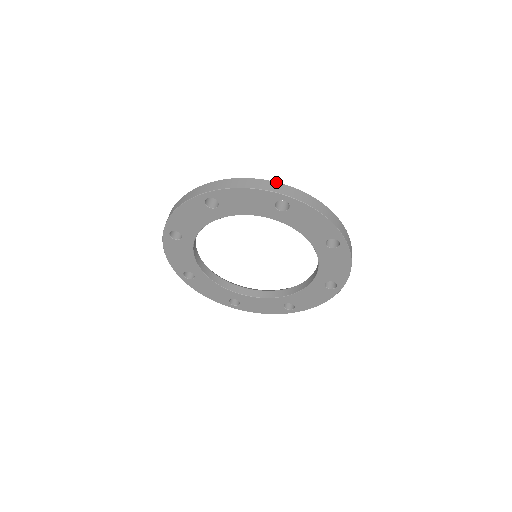
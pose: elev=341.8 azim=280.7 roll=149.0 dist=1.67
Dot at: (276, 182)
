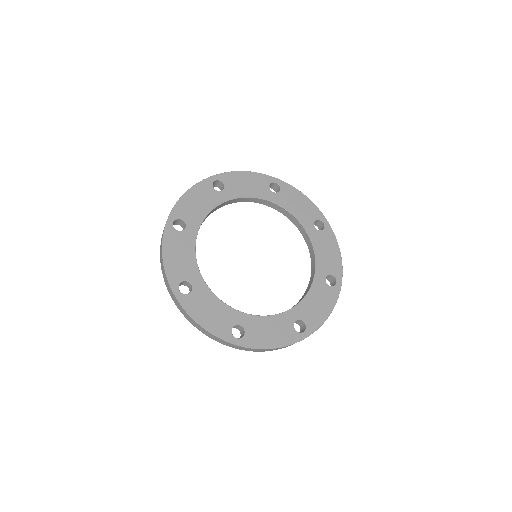
Dot at: occluded
